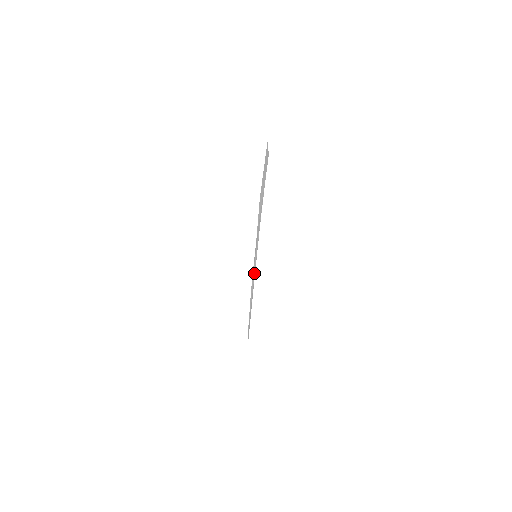
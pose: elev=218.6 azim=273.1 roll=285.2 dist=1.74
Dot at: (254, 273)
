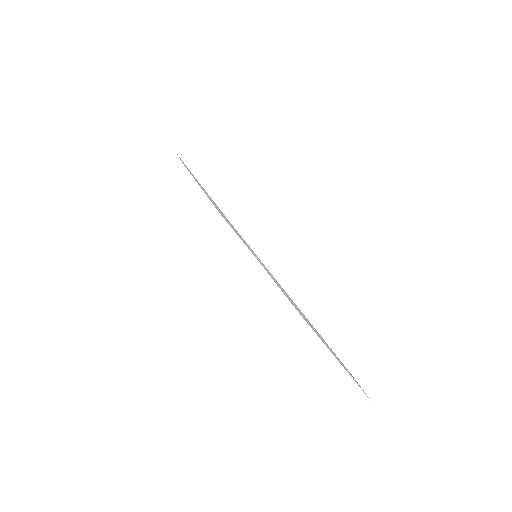
Dot at: occluded
